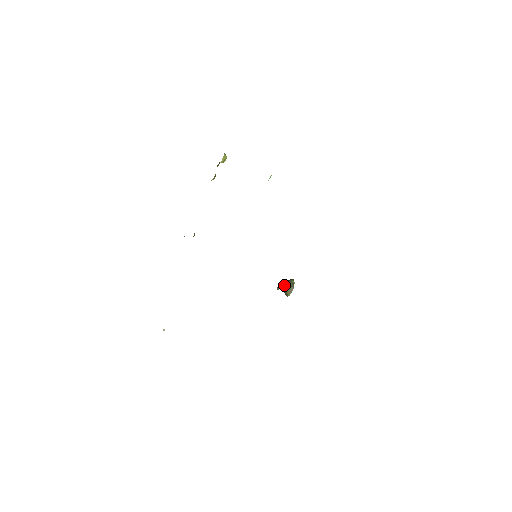
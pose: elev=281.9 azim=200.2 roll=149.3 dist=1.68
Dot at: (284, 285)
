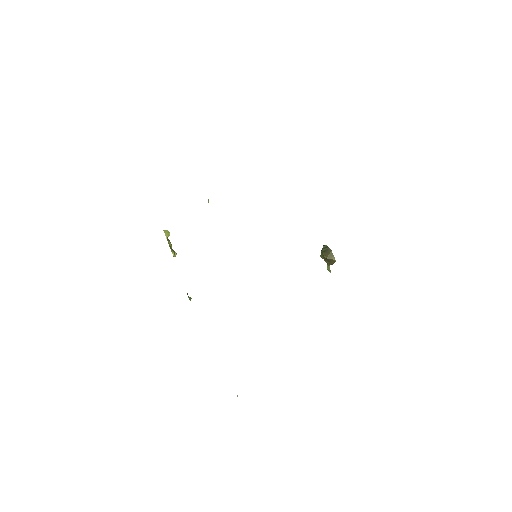
Dot at: (322, 258)
